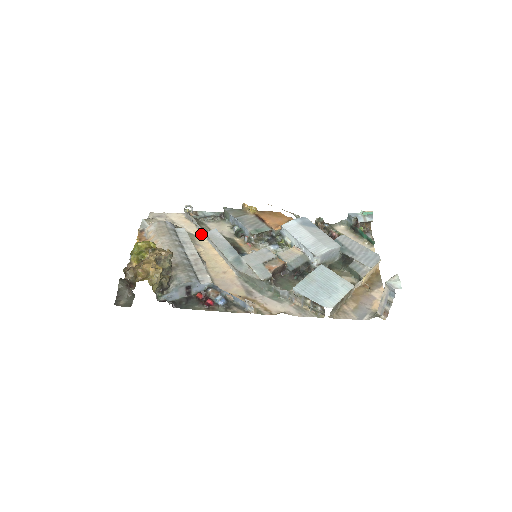
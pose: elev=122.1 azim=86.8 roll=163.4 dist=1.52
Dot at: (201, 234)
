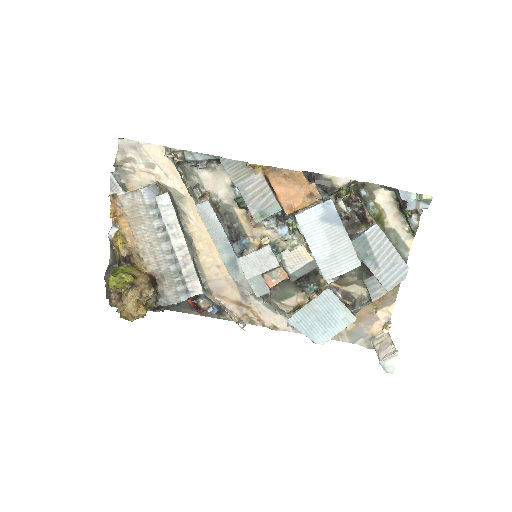
Dot at: (191, 196)
